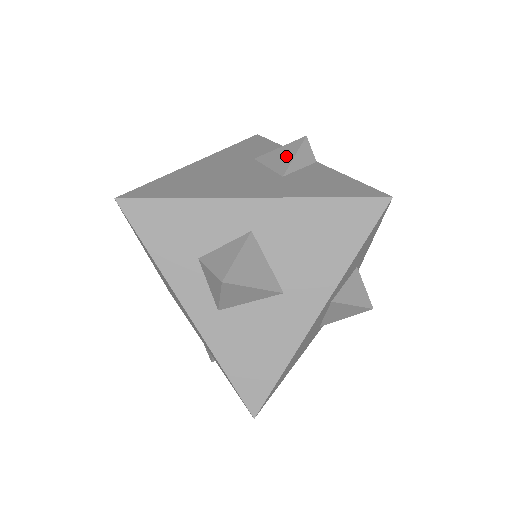
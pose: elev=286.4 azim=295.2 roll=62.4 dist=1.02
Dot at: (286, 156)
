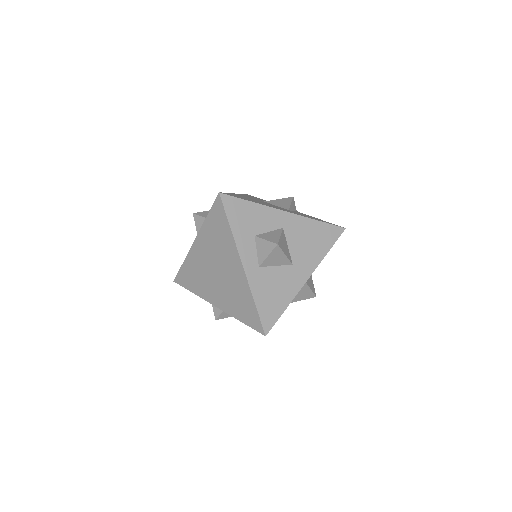
Dot at: (286, 203)
